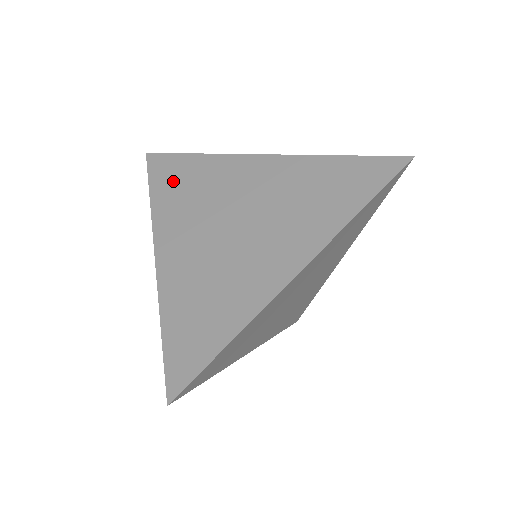
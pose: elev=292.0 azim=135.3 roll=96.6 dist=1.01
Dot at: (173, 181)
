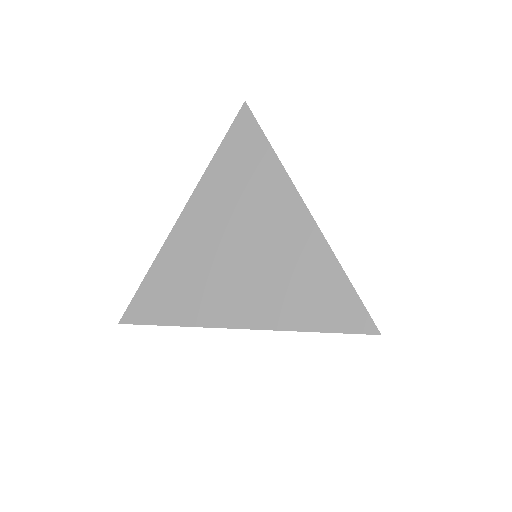
Dot at: (238, 159)
